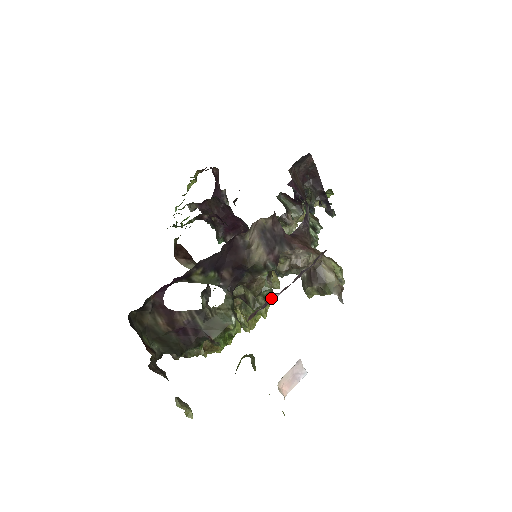
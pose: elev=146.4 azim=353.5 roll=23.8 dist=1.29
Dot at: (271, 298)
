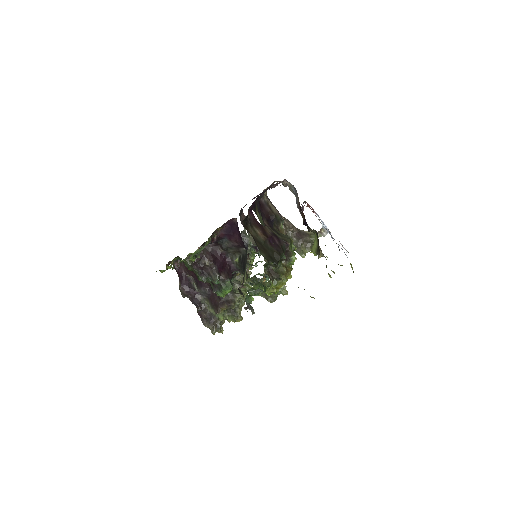
Dot at: occluded
